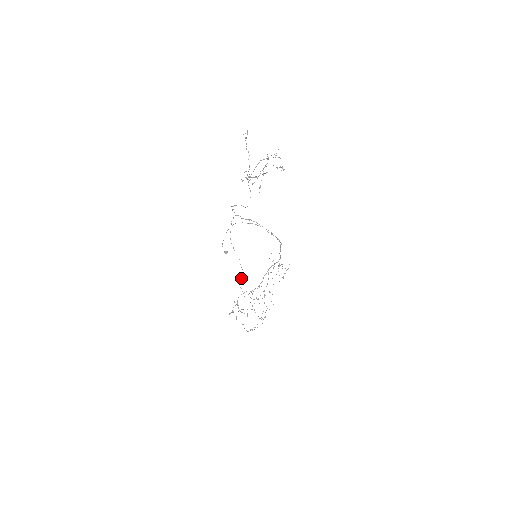
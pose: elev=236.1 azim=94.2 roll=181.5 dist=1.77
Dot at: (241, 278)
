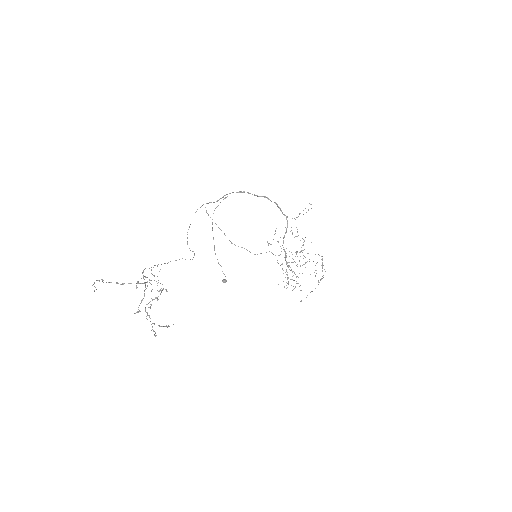
Dot at: (269, 251)
